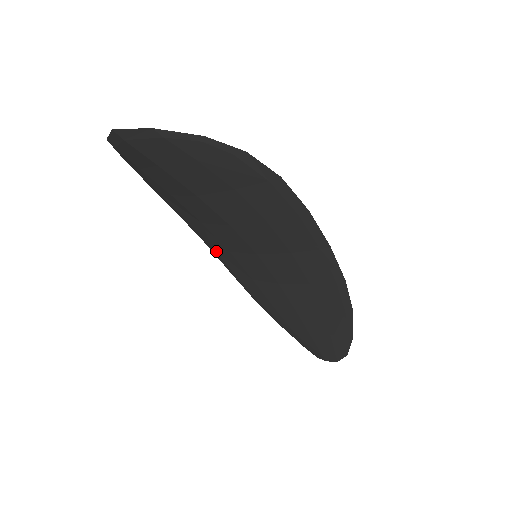
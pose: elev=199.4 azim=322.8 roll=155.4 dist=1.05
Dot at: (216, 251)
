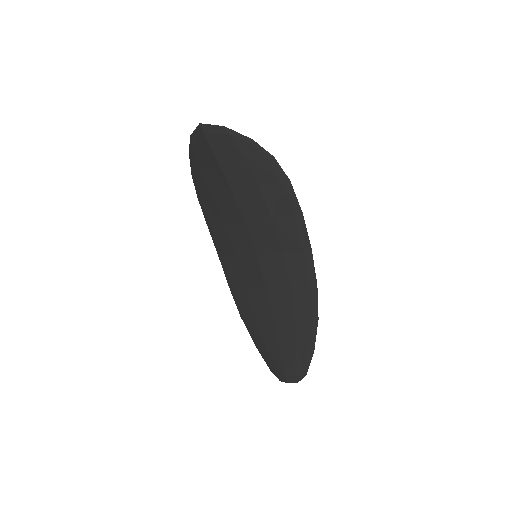
Dot at: (224, 260)
